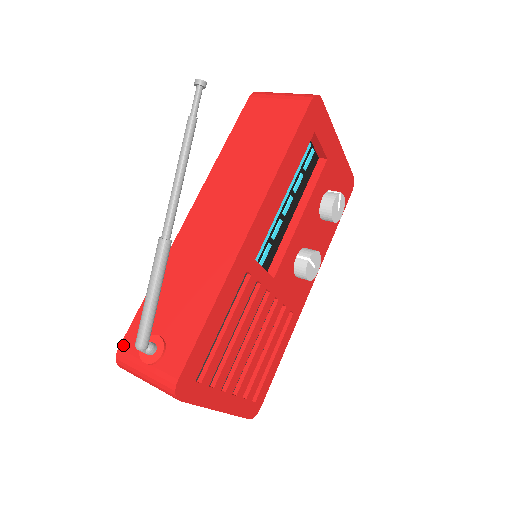
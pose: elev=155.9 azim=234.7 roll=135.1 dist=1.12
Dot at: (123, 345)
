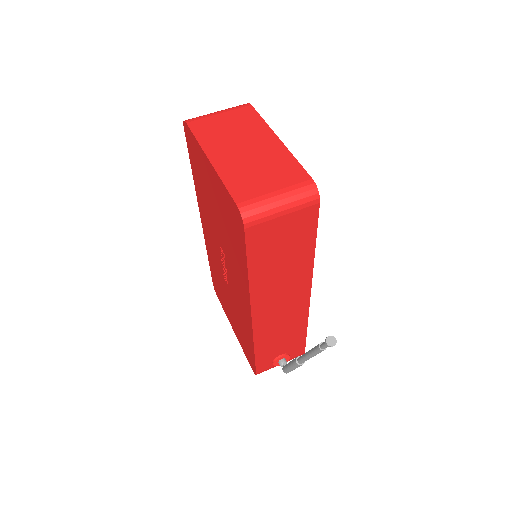
Dot at: (259, 372)
